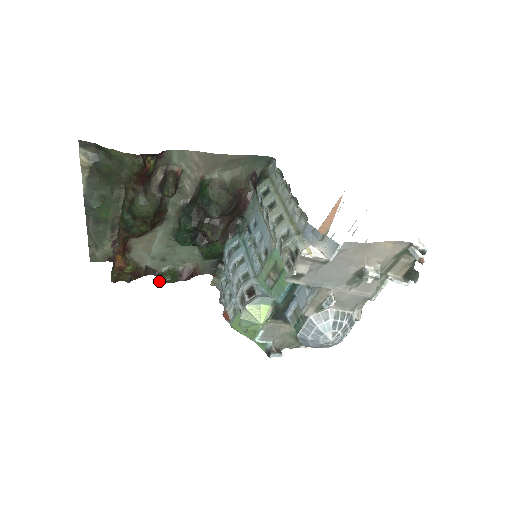
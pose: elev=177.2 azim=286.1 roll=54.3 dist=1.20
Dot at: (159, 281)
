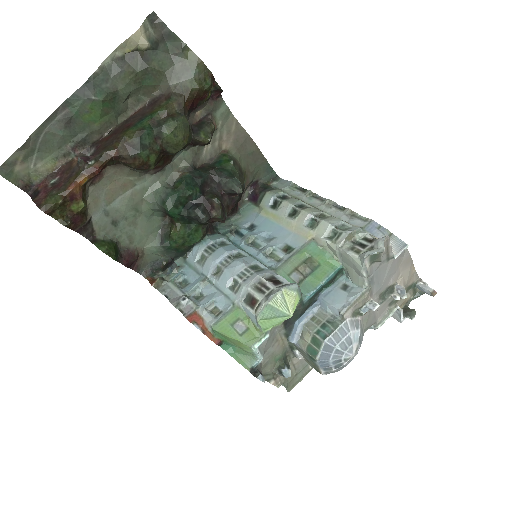
Dot at: (98, 247)
